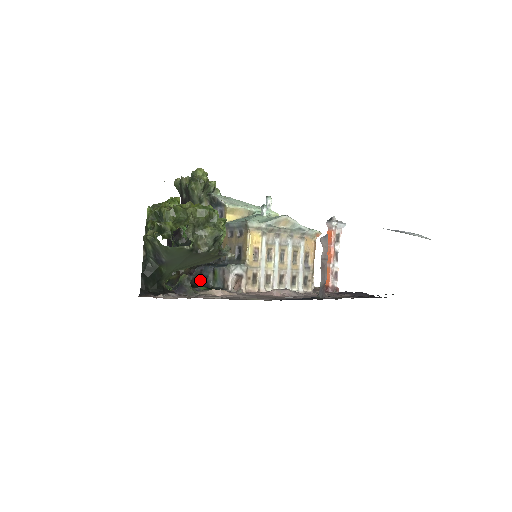
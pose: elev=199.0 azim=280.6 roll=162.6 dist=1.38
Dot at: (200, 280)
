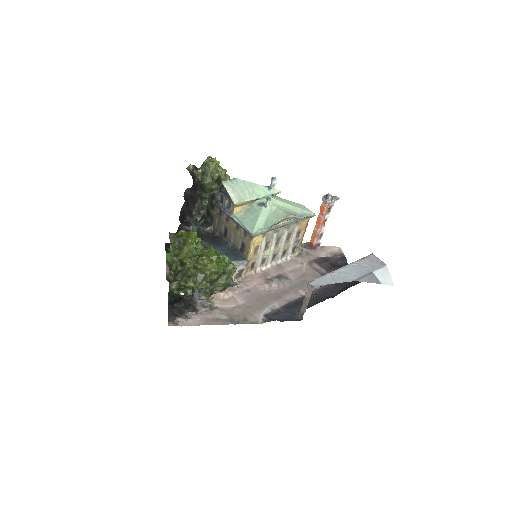
Dot at: occluded
